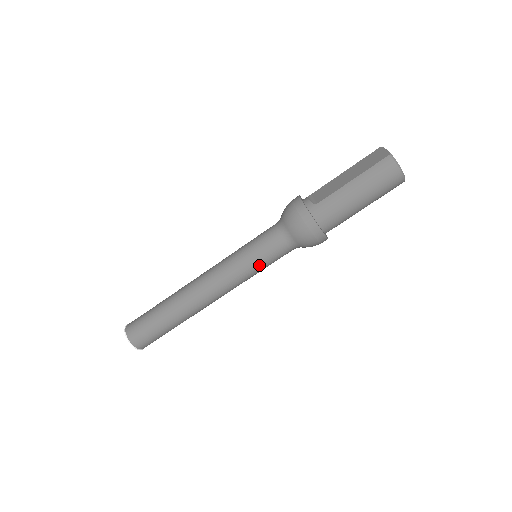
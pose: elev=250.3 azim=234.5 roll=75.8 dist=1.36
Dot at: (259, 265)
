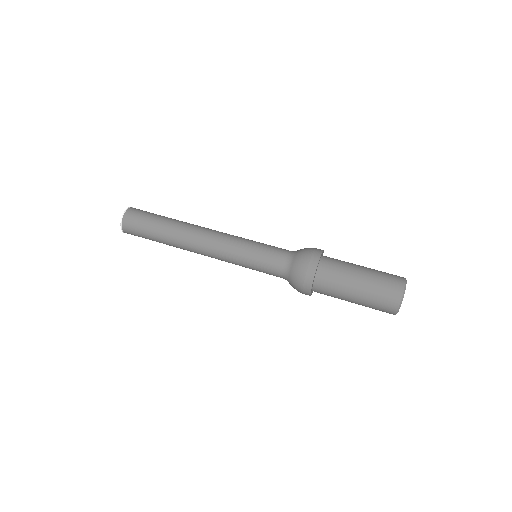
Dot at: (258, 243)
